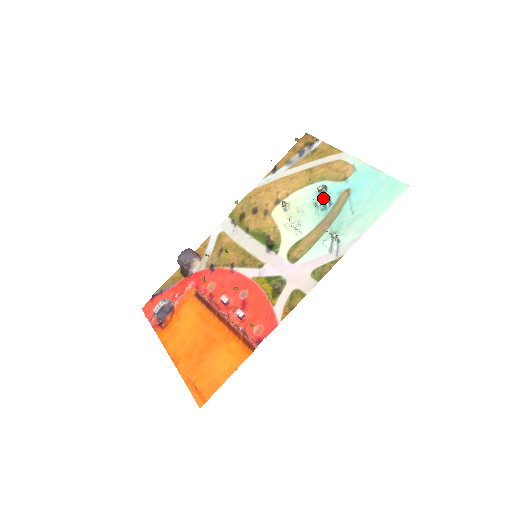
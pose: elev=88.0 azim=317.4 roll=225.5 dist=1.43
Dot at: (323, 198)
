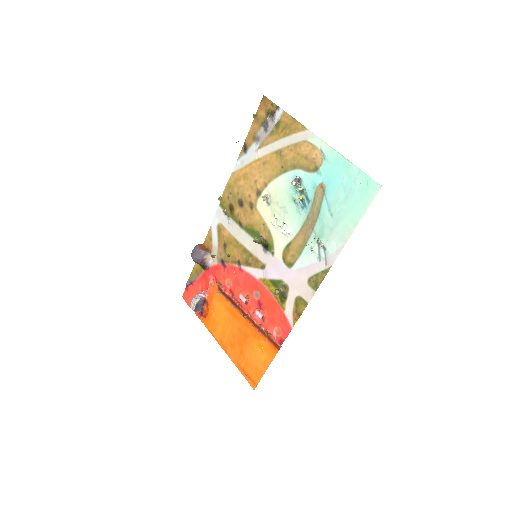
Dot at: (300, 193)
